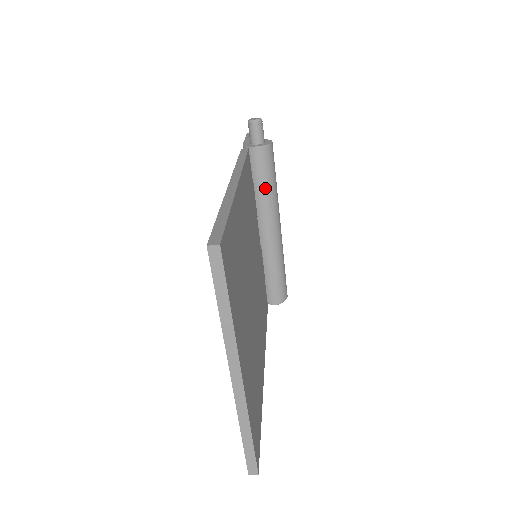
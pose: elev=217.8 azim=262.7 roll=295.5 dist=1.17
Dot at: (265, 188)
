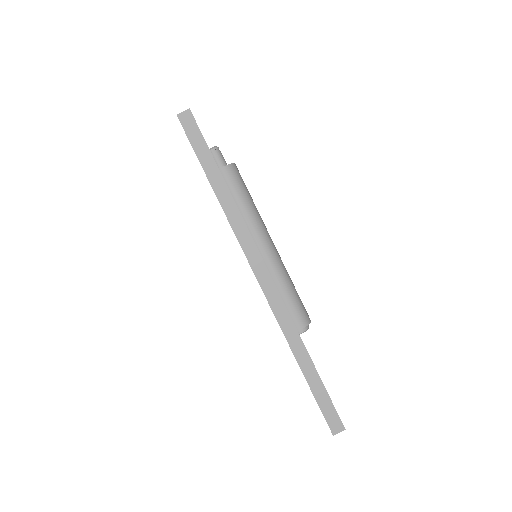
Dot at: (243, 205)
